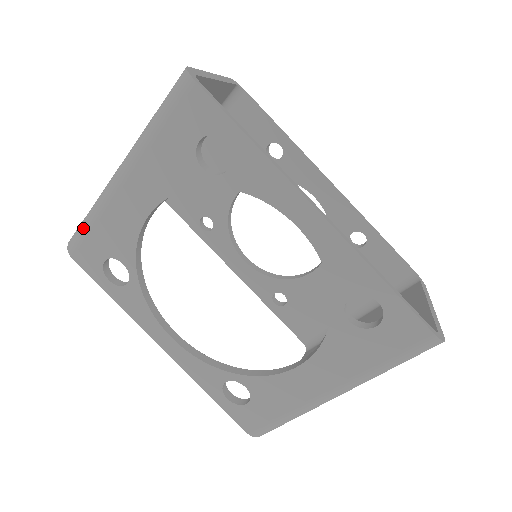
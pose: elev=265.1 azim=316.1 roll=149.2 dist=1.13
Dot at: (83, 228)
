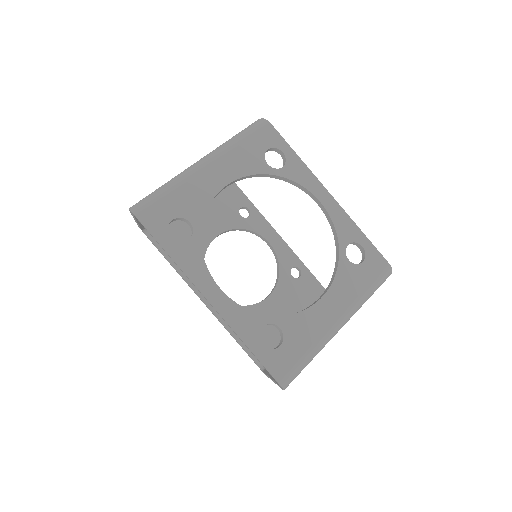
Dot at: (158, 194)
